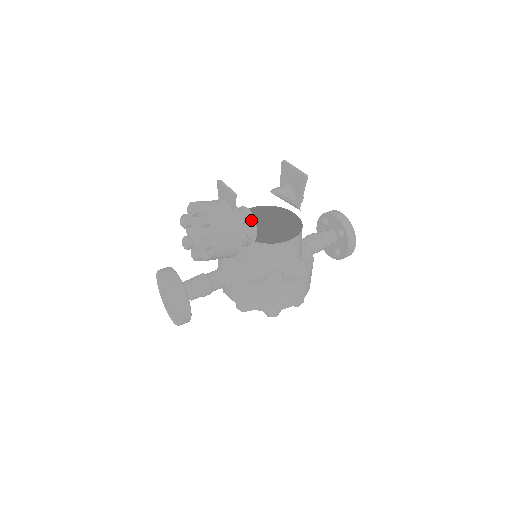
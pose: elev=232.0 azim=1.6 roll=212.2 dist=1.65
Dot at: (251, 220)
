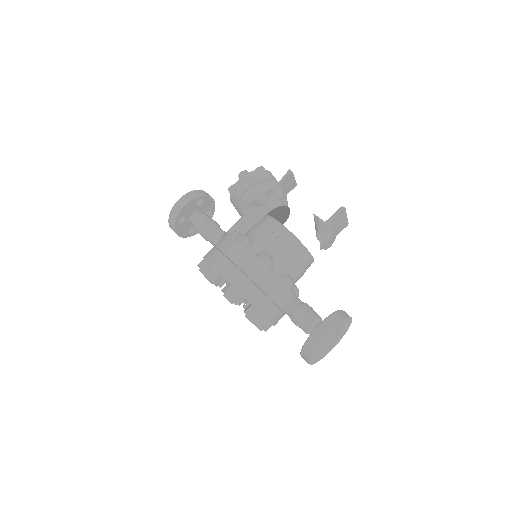
Dot at: (281, 205)
